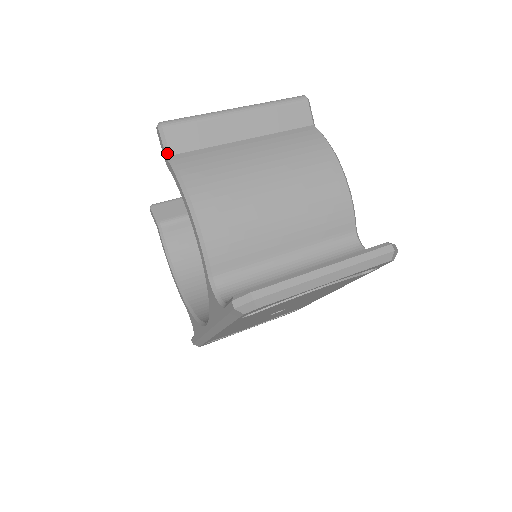
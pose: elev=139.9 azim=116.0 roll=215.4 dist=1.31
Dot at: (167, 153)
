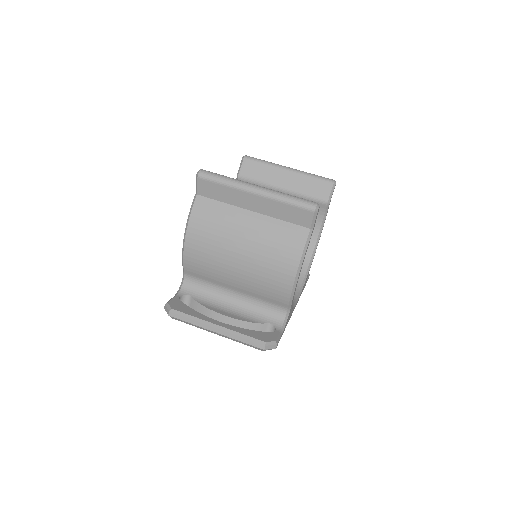
Dot at: (196, 191)
